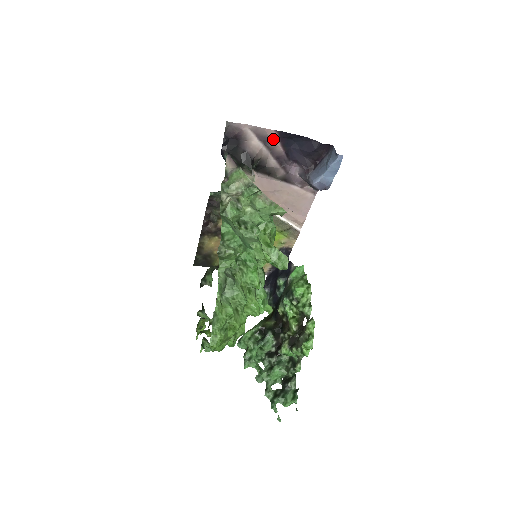
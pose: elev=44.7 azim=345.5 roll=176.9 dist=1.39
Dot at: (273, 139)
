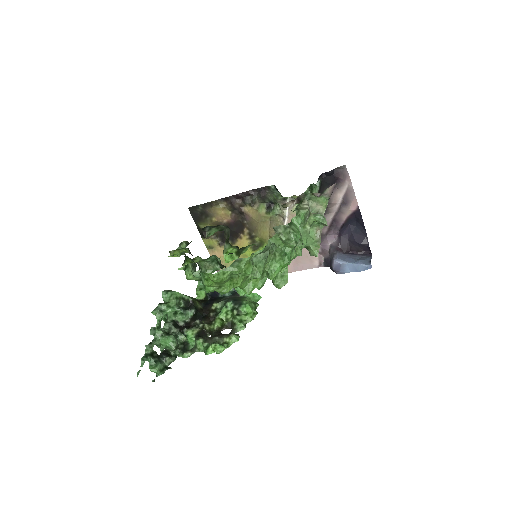
Dot at: (350, 208)
